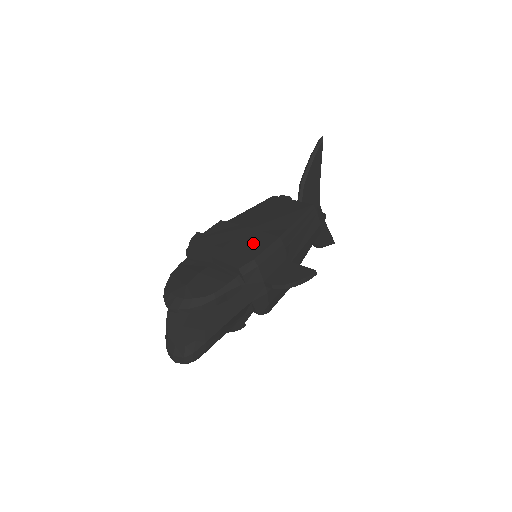
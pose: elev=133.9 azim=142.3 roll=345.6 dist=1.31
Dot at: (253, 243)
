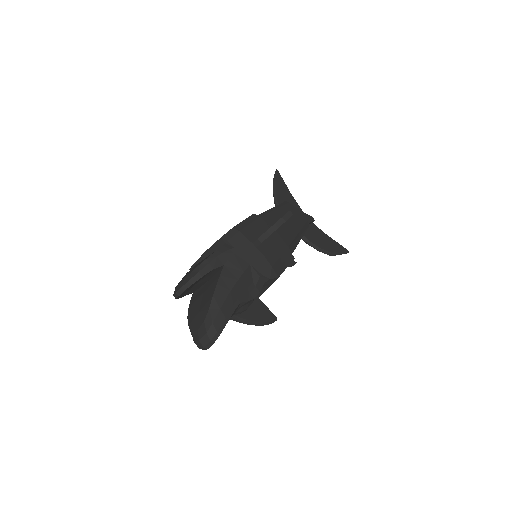
Dot at: occluded
